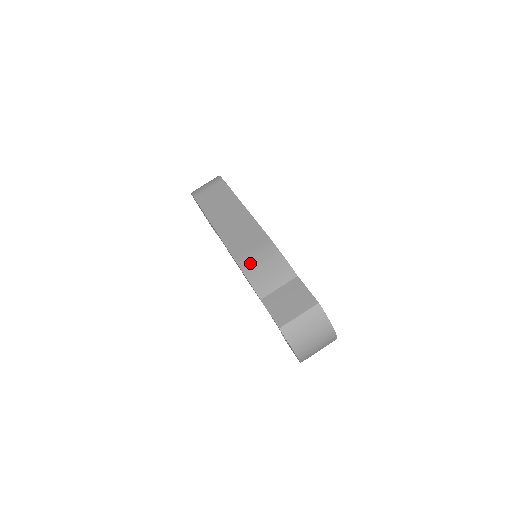
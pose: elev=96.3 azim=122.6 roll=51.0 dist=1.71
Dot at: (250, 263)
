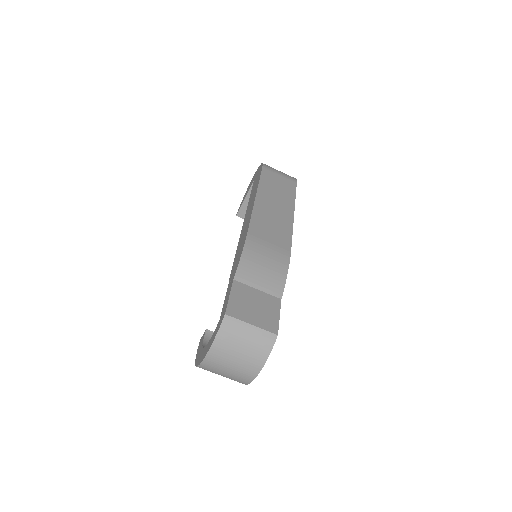
Dot at: (257, 247)
